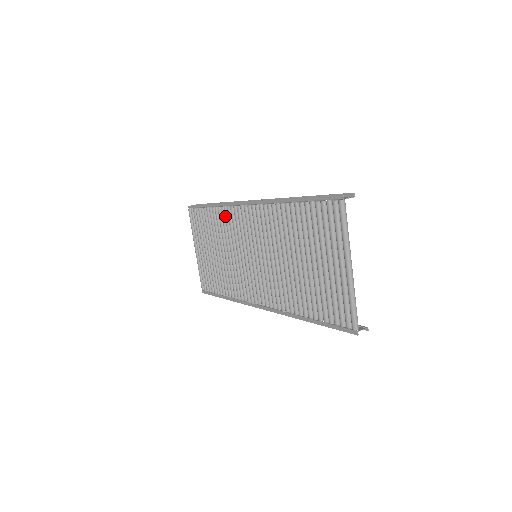
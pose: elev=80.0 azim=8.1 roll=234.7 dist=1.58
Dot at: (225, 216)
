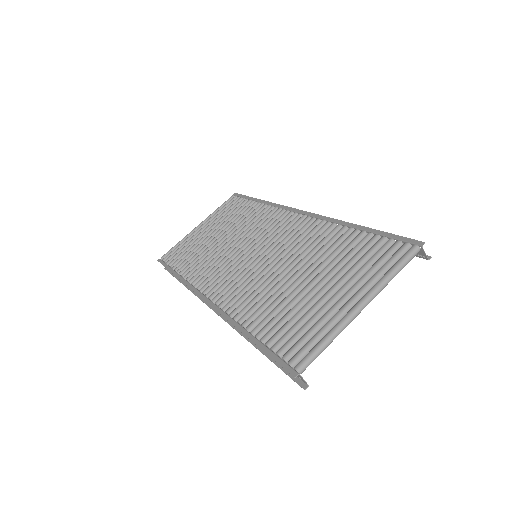
Dot at: (265, 212)
